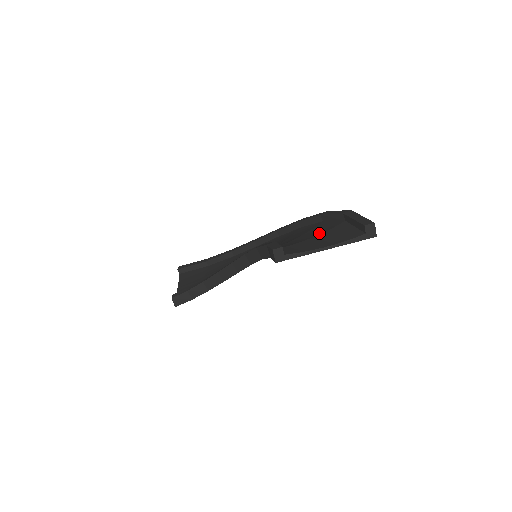
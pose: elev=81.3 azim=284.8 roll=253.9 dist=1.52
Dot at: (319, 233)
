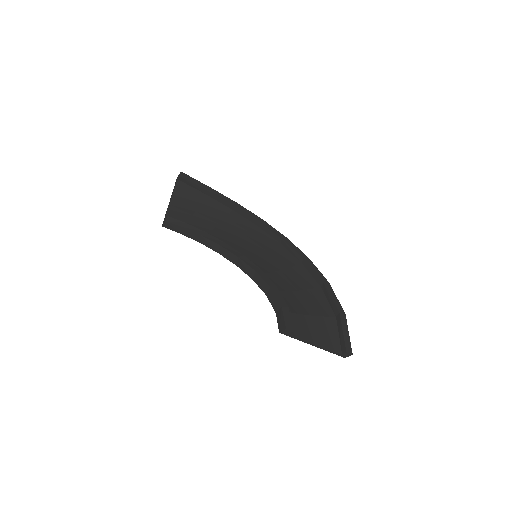
Dot at: (315, 312)
